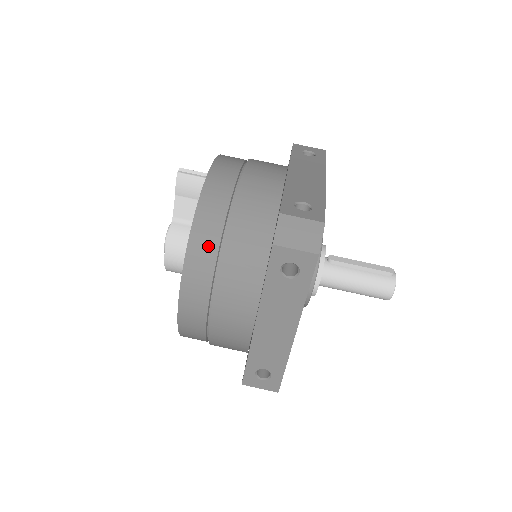
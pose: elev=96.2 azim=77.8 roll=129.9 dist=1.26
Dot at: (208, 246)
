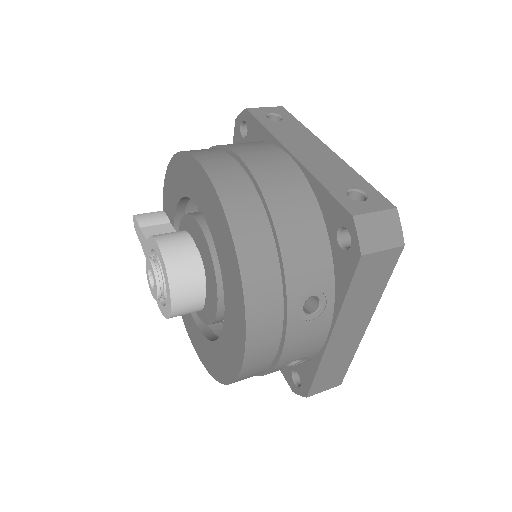
Dot at: occluded
